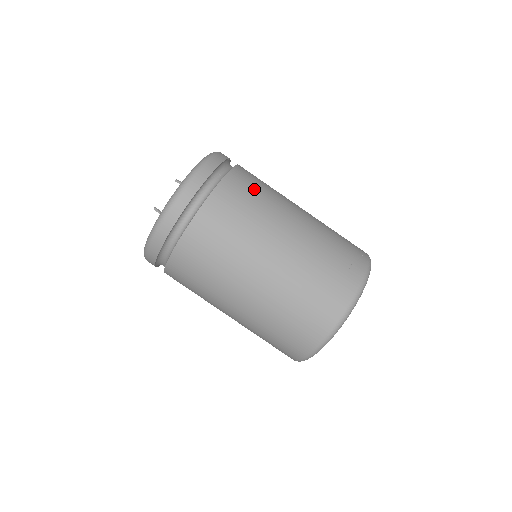
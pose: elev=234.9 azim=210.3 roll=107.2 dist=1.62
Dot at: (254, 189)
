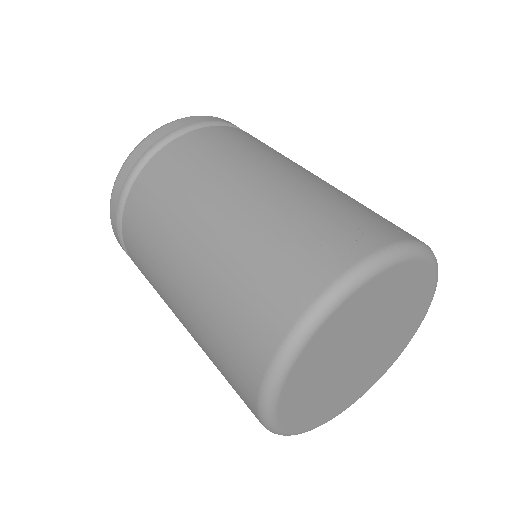
Dot at: (223, 144)
